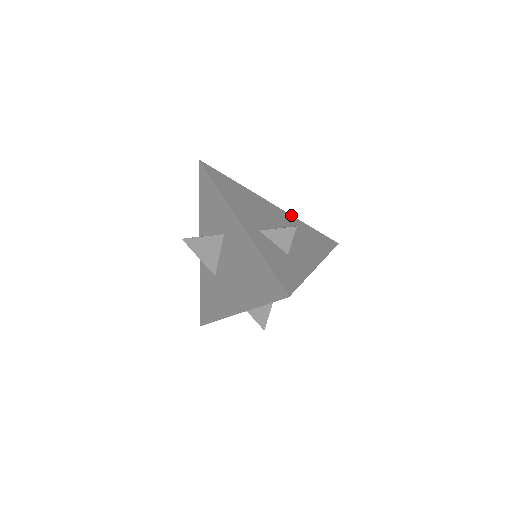
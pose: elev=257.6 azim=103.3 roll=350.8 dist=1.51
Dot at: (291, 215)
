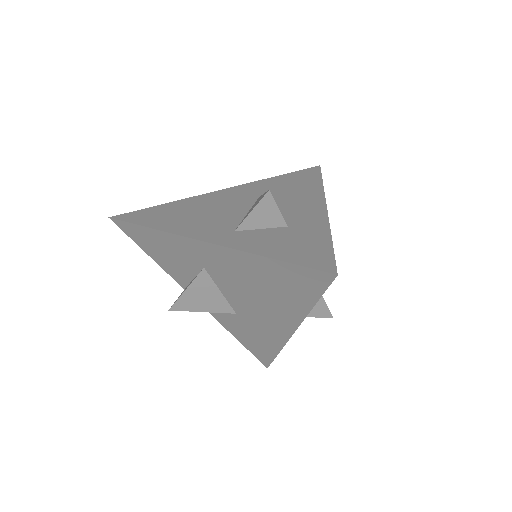
Dot at: (250, 183)
